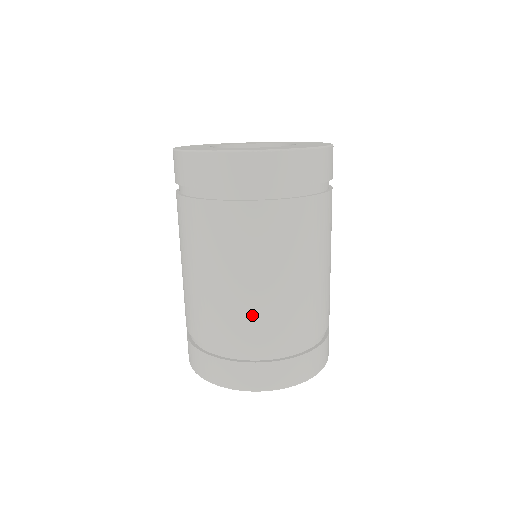
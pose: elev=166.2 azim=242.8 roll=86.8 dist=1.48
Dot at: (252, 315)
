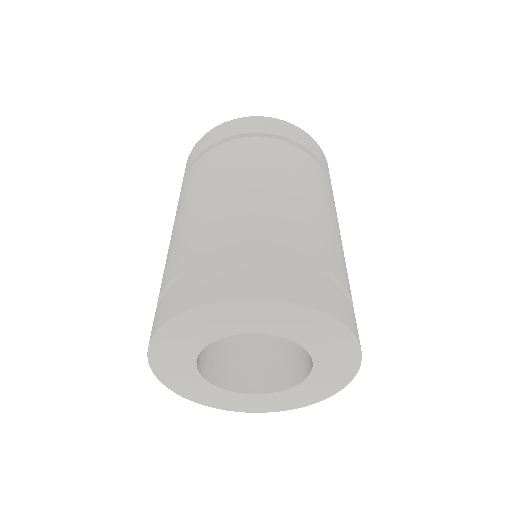
Dot at: (297, 221)
